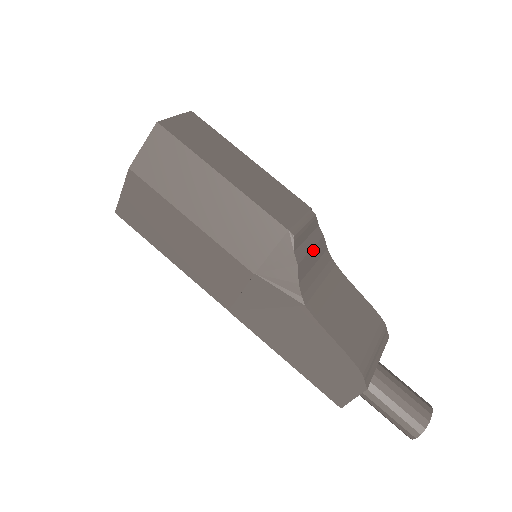
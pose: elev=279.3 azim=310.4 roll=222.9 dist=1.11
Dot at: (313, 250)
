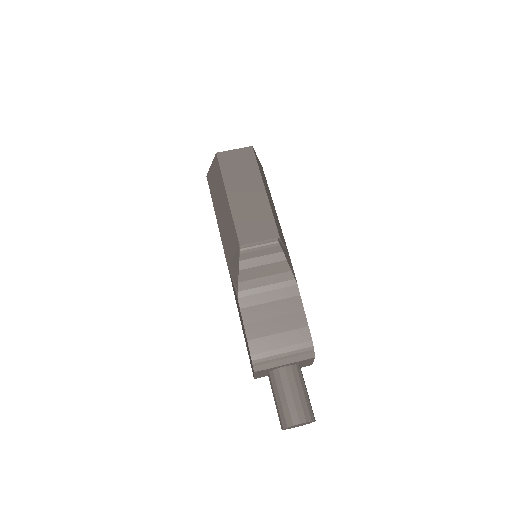
Dot at: (266, 266)
